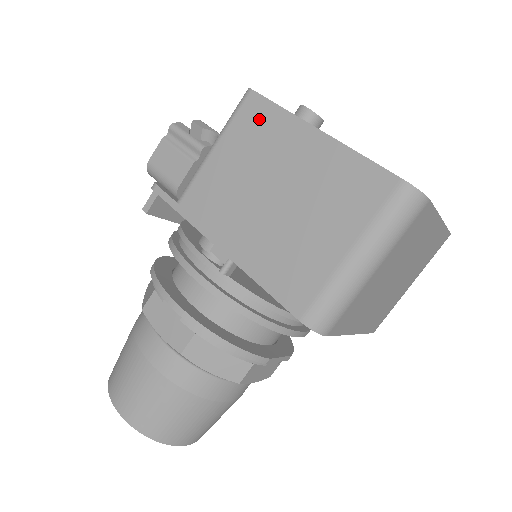
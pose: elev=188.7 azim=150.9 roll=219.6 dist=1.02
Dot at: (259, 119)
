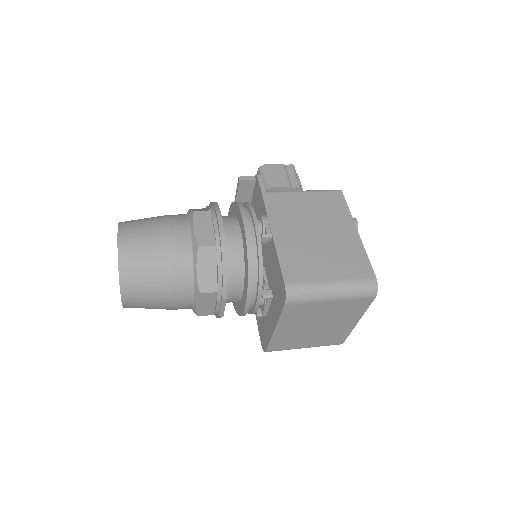
Dot at: (336, 203)
